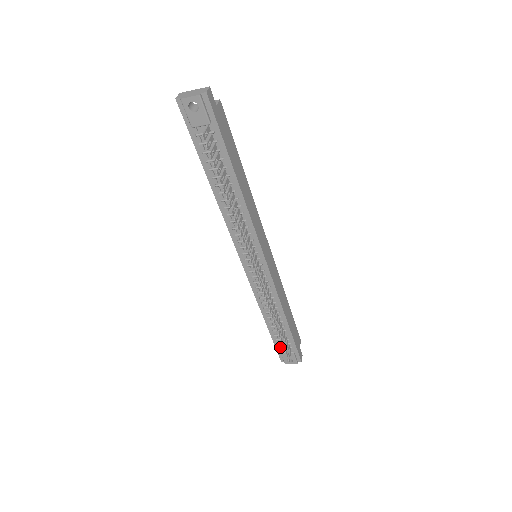
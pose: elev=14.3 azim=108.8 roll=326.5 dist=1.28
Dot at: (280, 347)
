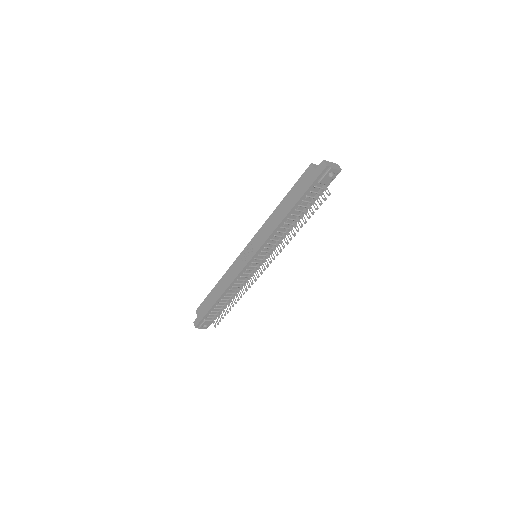
Dot at: (208, 317)
